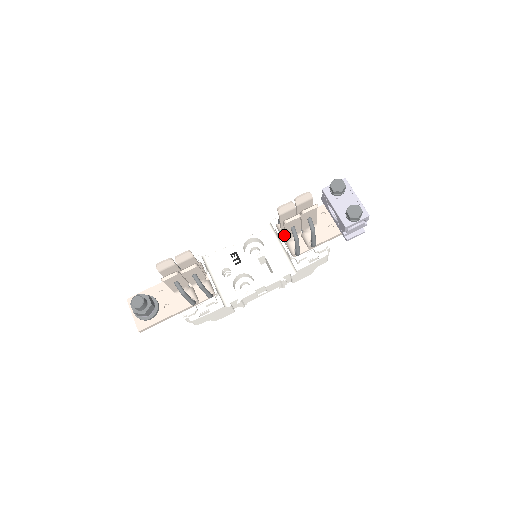
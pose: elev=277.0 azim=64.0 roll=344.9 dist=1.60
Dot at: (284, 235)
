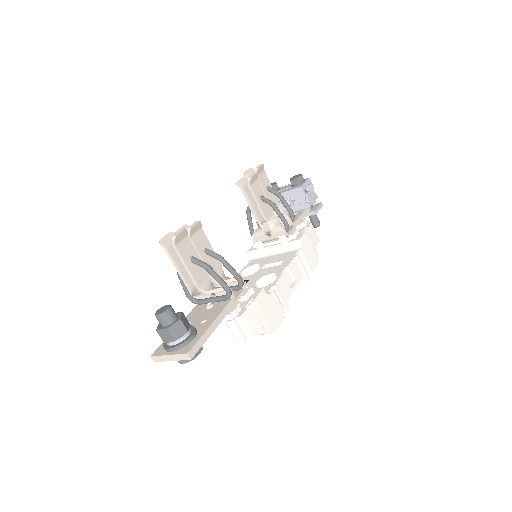
Dot at: (264, 233)
